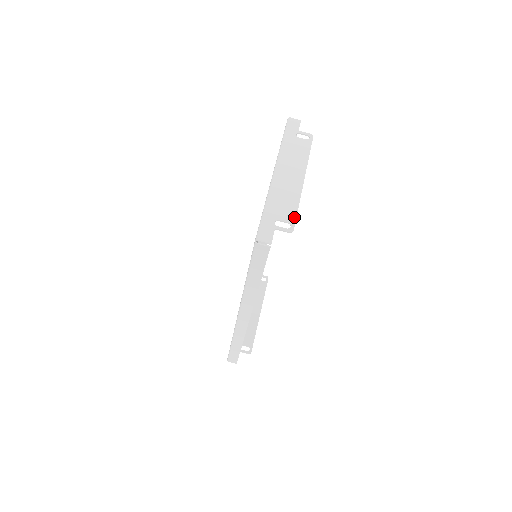
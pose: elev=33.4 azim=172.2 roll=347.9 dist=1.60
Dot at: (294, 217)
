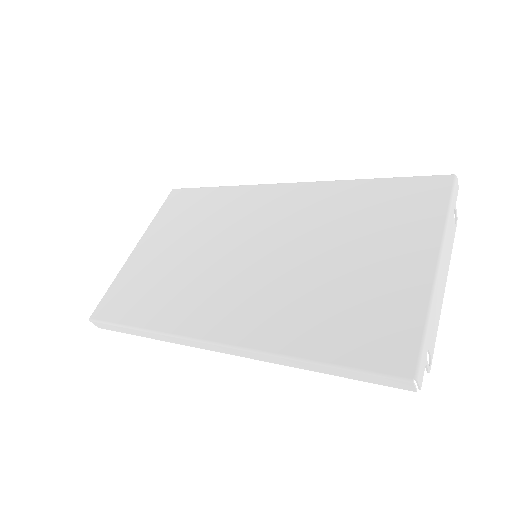
Dot at: occluded
